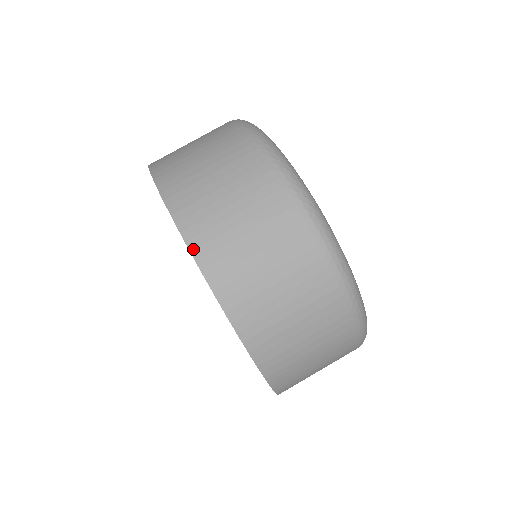
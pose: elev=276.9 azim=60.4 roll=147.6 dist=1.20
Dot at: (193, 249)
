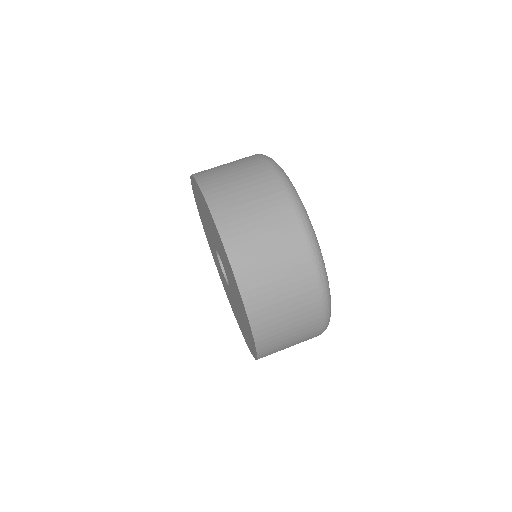
Dot at: occluded
